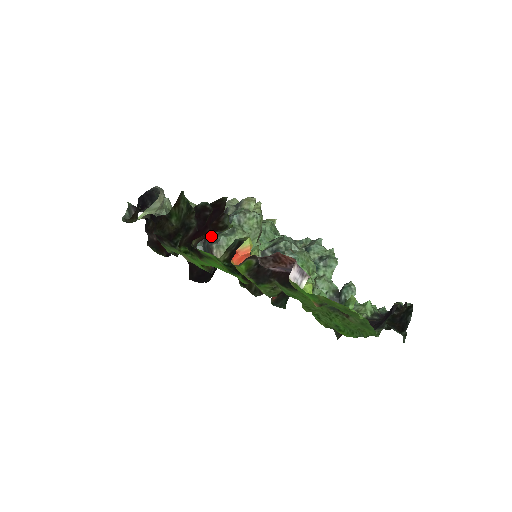
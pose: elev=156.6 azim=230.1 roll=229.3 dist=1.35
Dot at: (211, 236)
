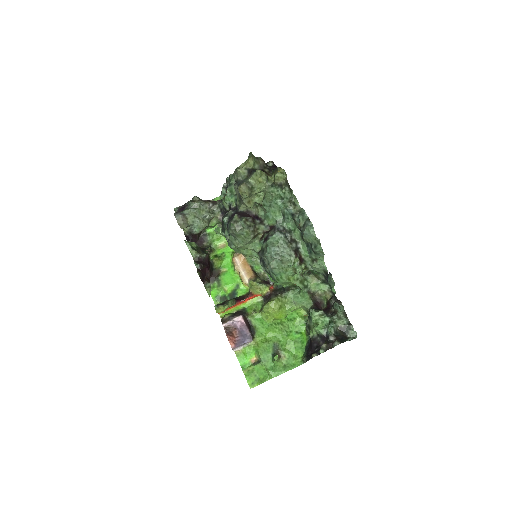
Dot at: occluded
